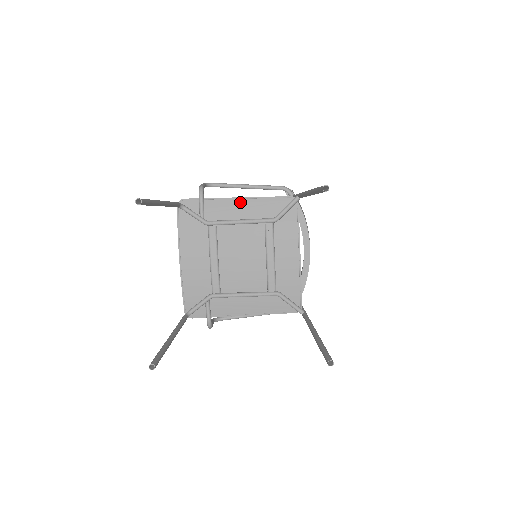
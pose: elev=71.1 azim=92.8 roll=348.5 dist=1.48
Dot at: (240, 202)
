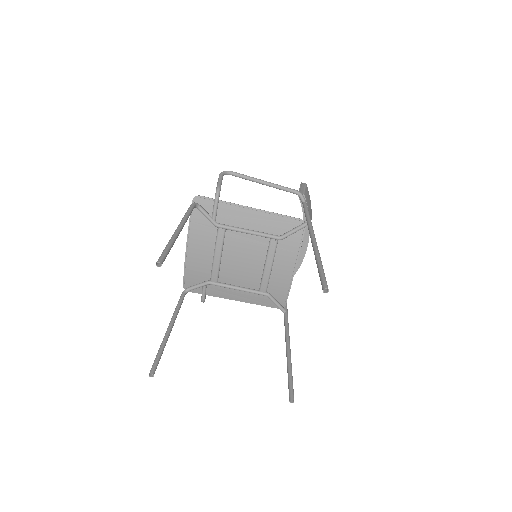
Dot at: (252, 213)
